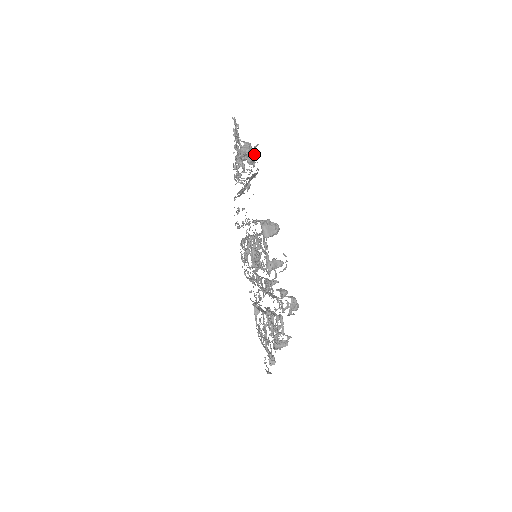
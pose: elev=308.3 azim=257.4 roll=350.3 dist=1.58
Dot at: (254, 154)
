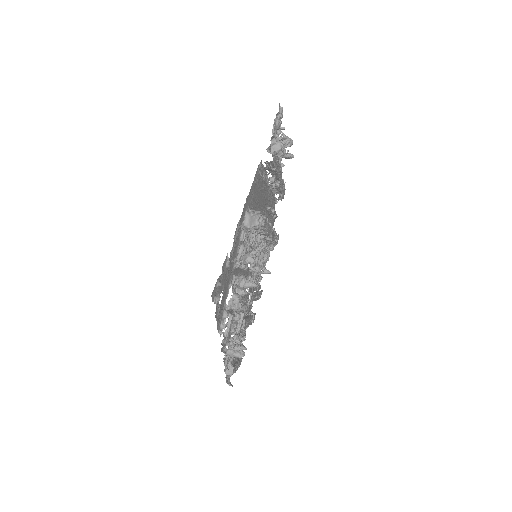
Dot at: (281, 146)
